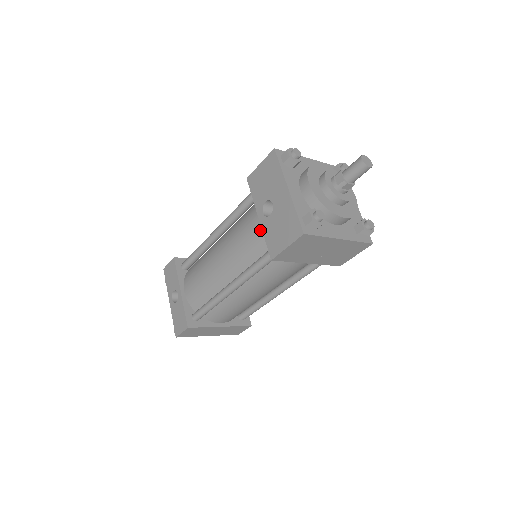
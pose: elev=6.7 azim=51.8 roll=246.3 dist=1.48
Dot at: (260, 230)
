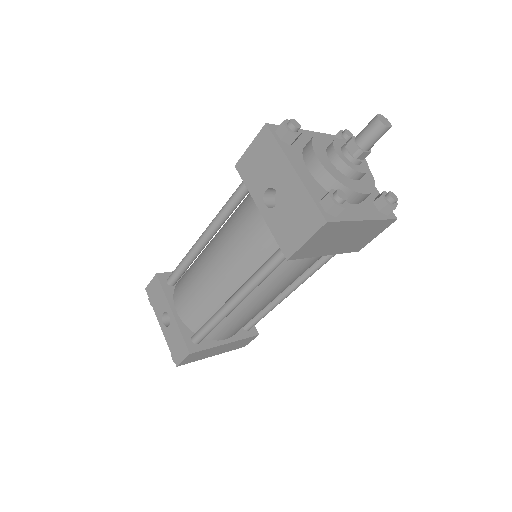
Dot at: (263, 226)
